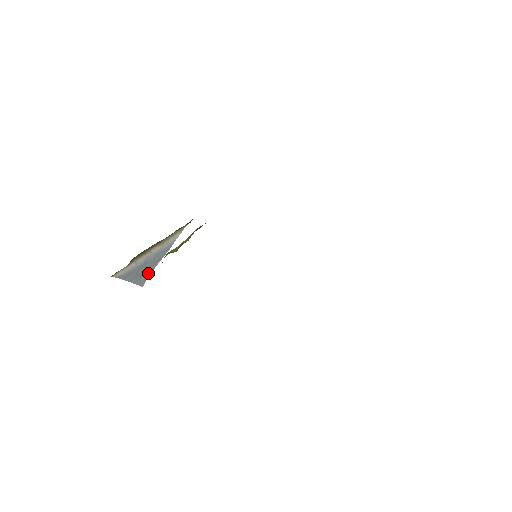
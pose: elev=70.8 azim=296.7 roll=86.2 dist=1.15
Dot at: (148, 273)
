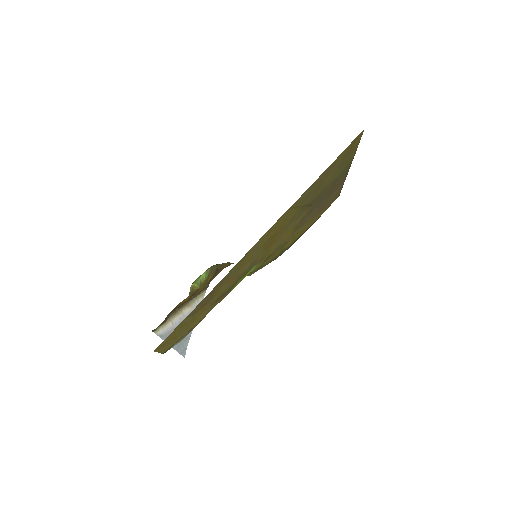
Dot at: (186, 341)
